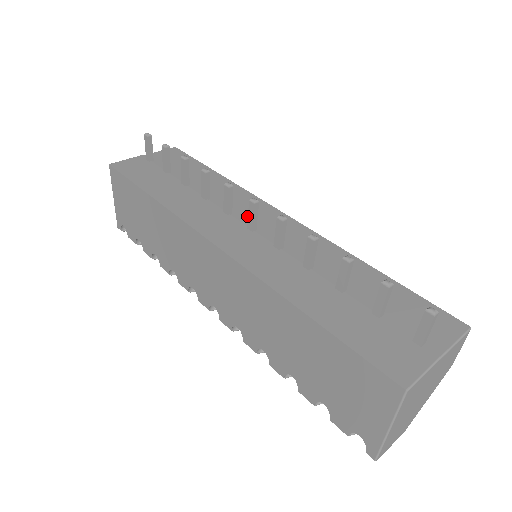
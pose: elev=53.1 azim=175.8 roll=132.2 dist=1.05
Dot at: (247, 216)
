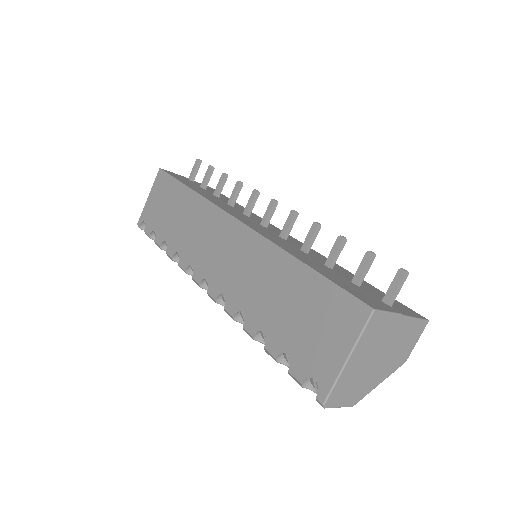
Dot at: occluded
